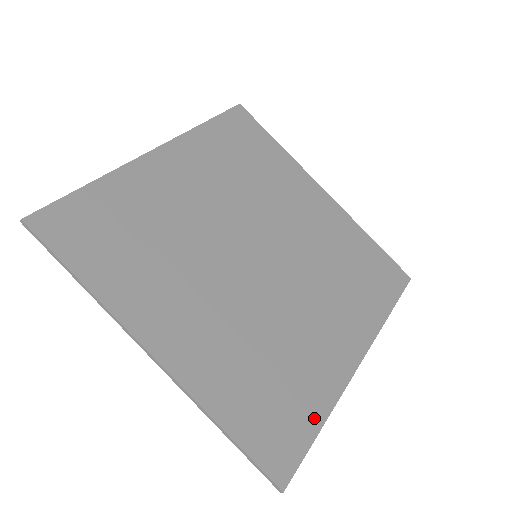
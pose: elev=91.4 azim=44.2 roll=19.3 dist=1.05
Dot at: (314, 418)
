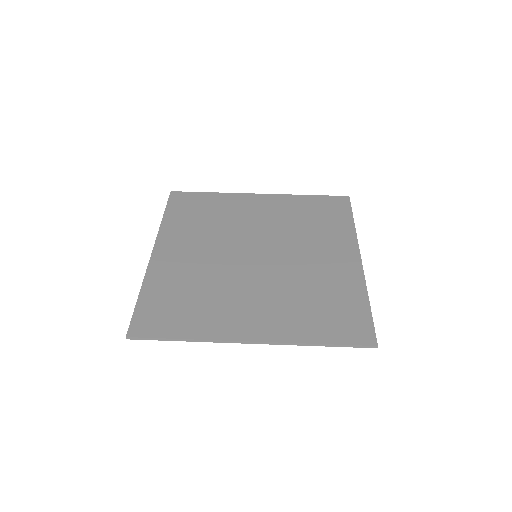
Dot at: (361, 303)
